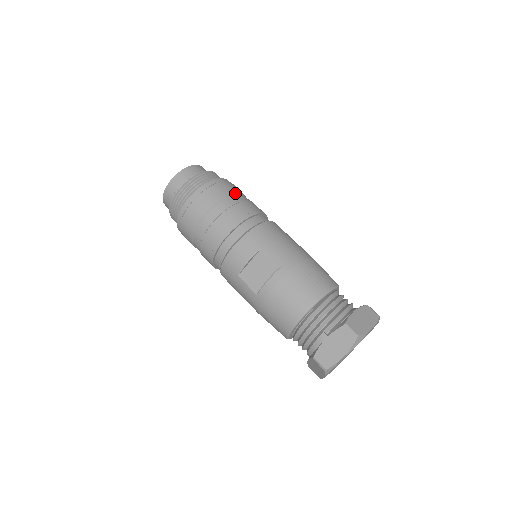
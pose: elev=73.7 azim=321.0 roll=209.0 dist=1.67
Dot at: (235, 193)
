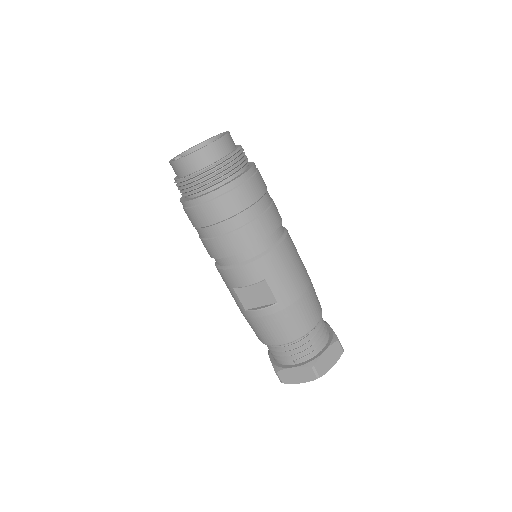
Dot at: (258, 200)
